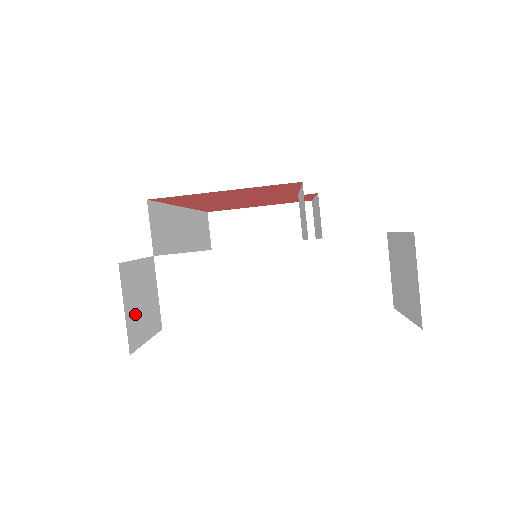
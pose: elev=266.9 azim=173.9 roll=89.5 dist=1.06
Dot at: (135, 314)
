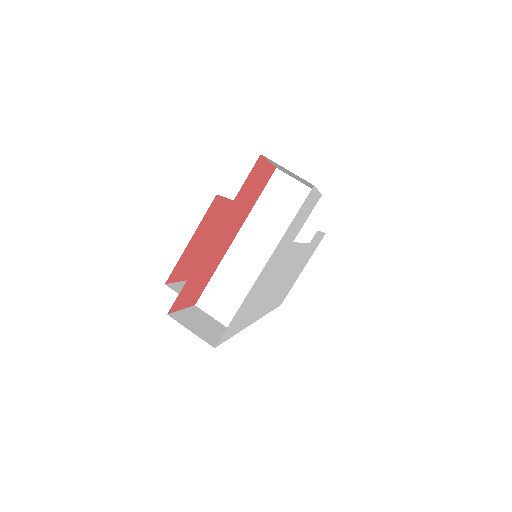
Dot at: (202, 332)
